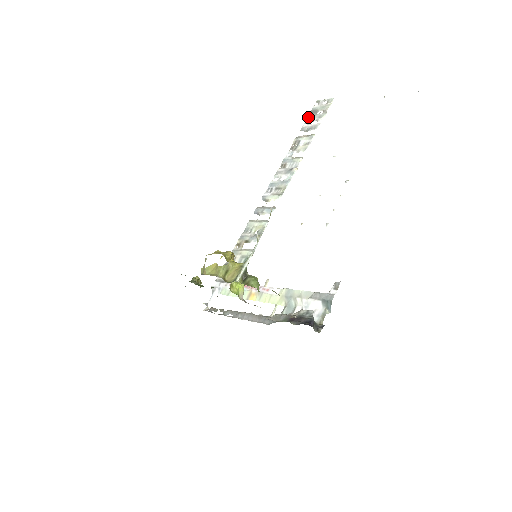
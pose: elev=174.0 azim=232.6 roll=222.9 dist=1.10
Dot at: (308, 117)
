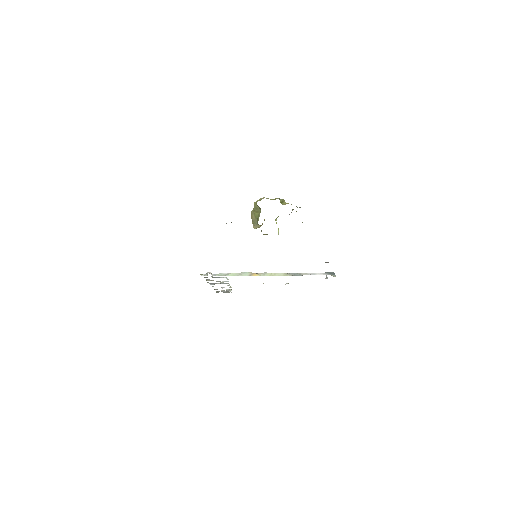
Dot at: occluded
